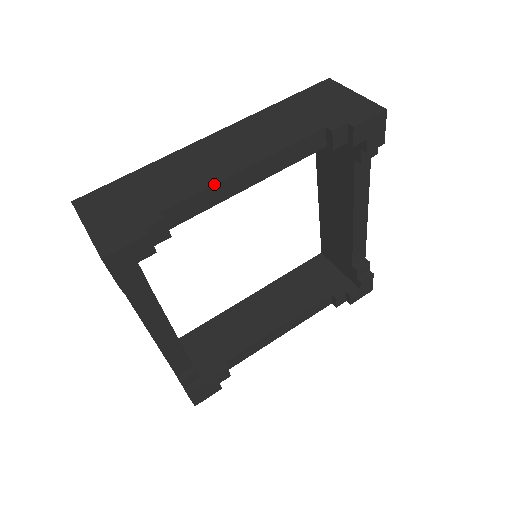
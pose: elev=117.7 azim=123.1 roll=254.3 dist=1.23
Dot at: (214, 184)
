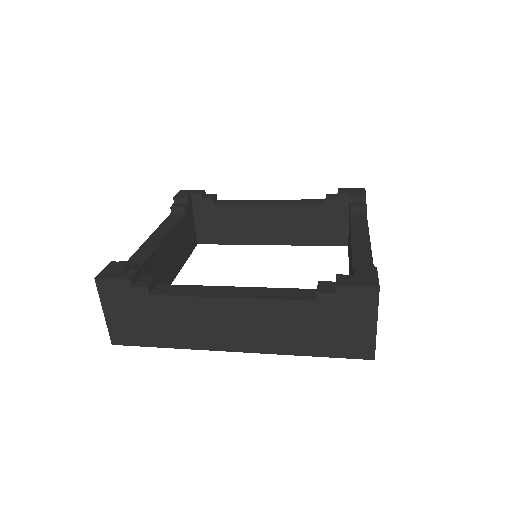
Dot at: (249, 200)
